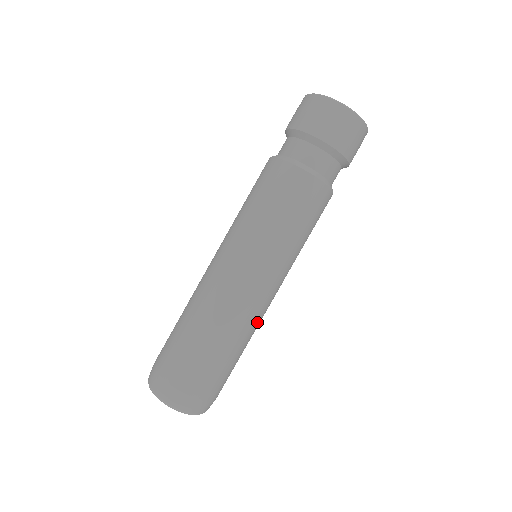
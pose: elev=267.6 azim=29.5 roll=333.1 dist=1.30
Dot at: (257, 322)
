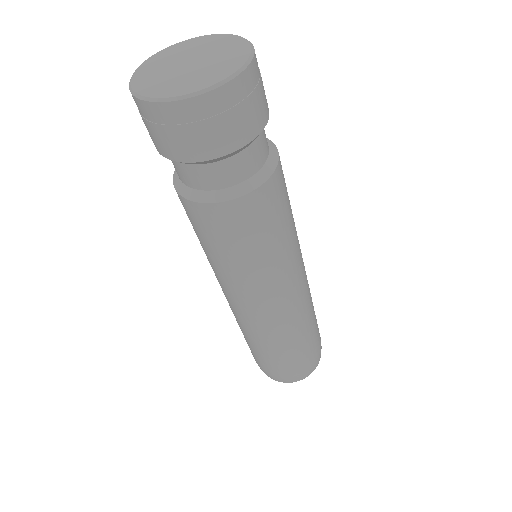
Dot at: (309, 293)
